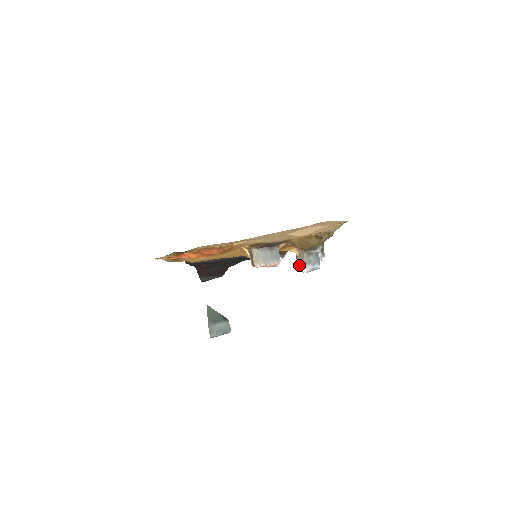
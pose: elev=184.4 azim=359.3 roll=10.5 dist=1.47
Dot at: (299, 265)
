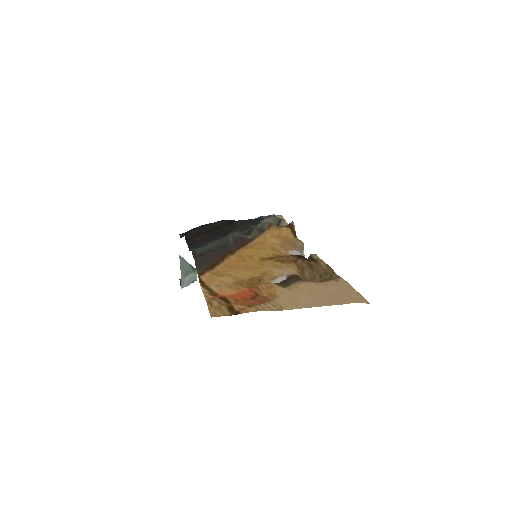
Dot at: occluded
